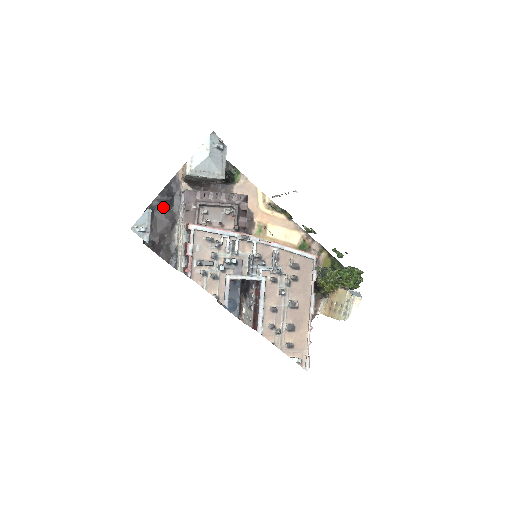
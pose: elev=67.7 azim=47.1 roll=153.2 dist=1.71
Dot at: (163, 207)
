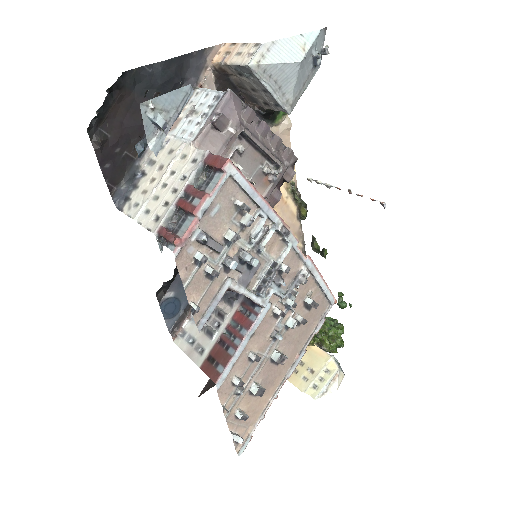
Dot at: (156, 88)
